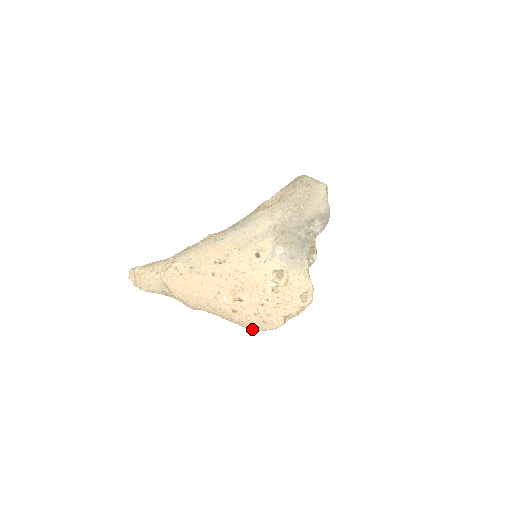
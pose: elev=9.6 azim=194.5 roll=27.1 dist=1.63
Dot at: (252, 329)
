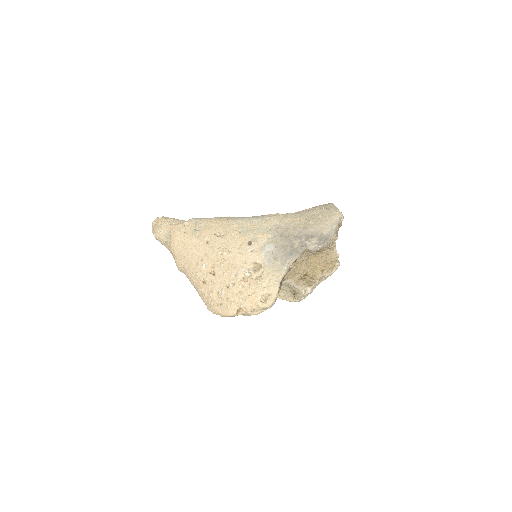
Dot at: (210, 308)
